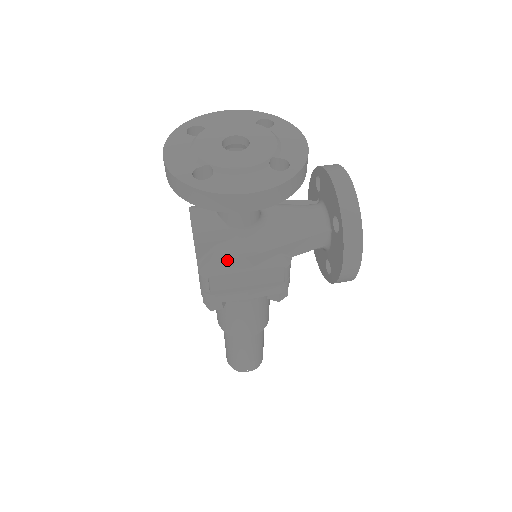
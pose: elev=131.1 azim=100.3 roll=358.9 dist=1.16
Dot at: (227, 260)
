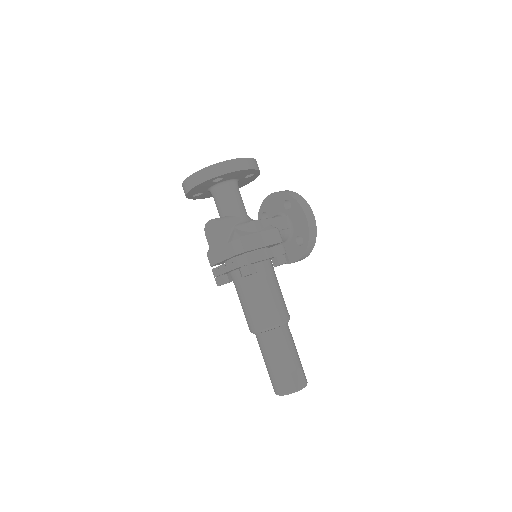
Dot at: (244, 229)
